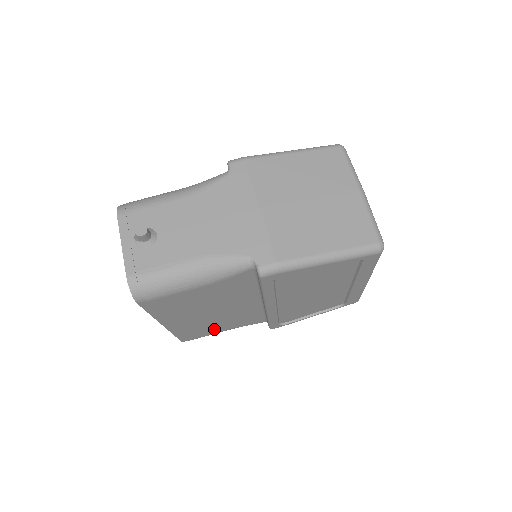
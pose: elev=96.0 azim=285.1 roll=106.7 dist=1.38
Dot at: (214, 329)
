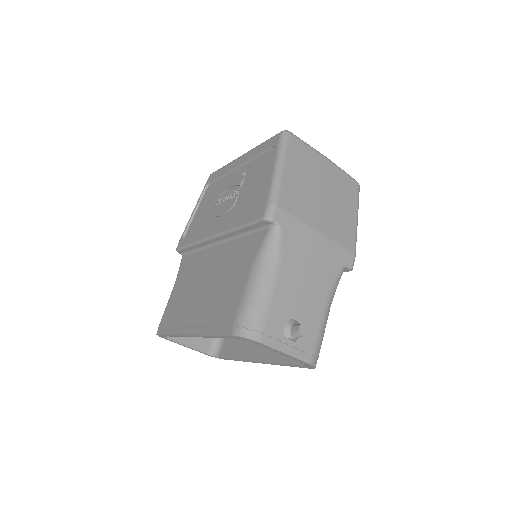
Dot at: occluded
